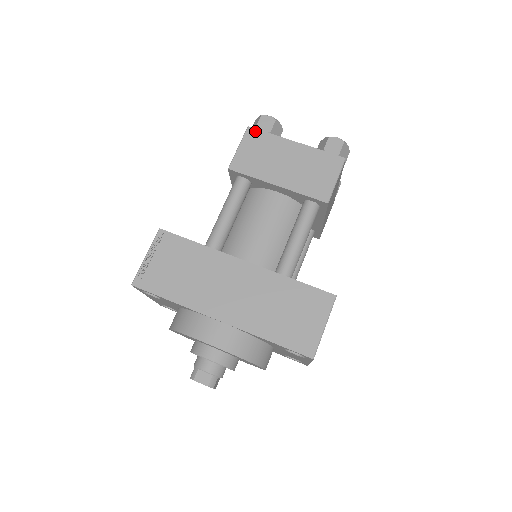
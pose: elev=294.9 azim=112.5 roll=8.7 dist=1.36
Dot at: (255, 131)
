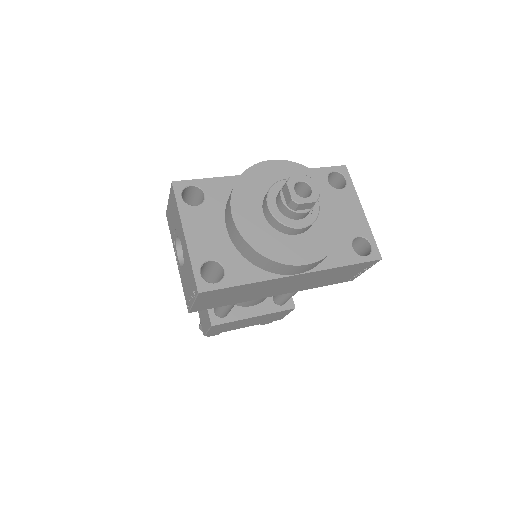
Dot at: occluded
